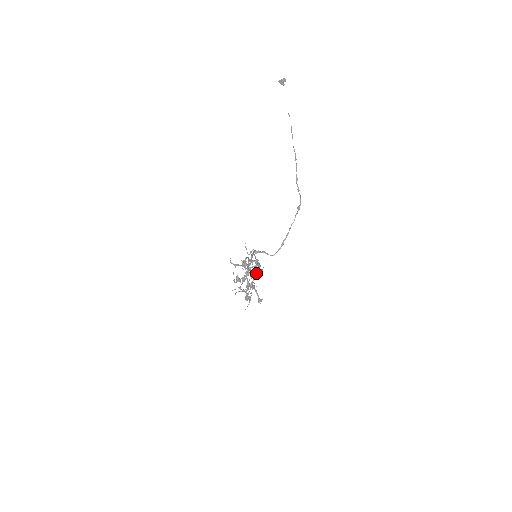
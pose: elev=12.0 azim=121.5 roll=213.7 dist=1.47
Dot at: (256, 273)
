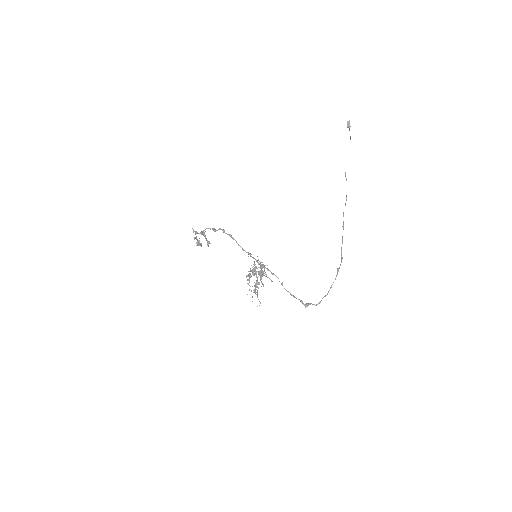
Dot at: occluded
